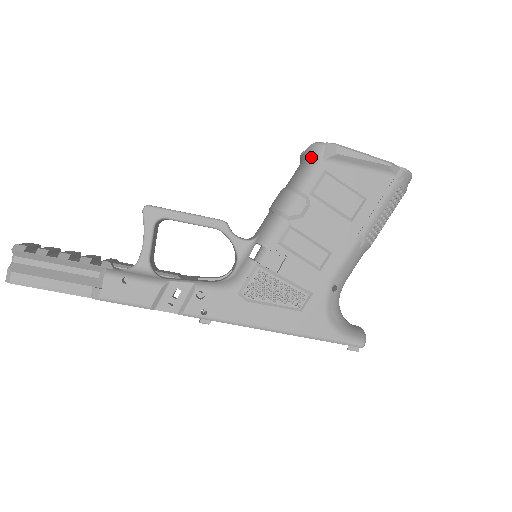
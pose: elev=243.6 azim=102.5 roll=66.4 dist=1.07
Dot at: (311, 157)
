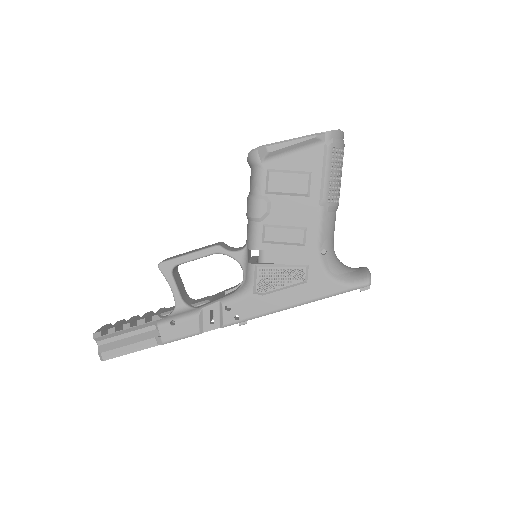
Dot at: (252, 164)
